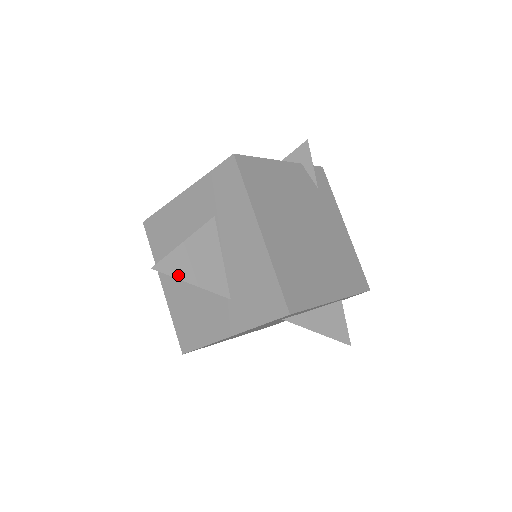
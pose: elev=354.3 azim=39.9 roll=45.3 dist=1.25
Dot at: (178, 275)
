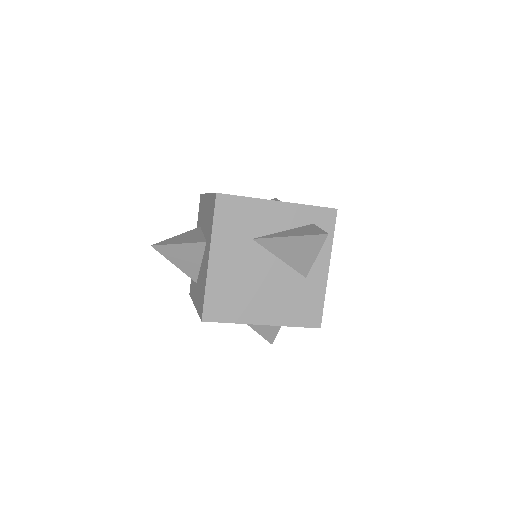
Dot at: (169, 244)
